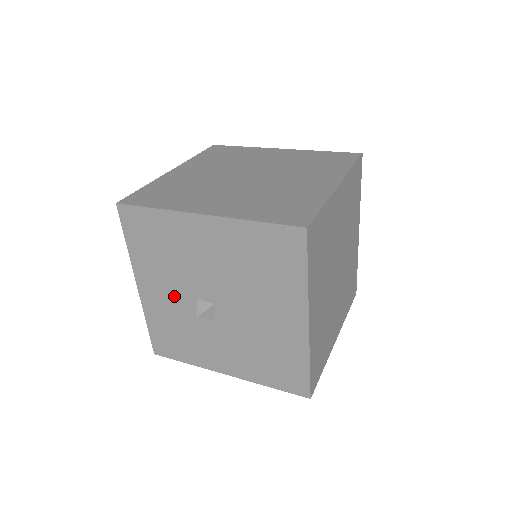
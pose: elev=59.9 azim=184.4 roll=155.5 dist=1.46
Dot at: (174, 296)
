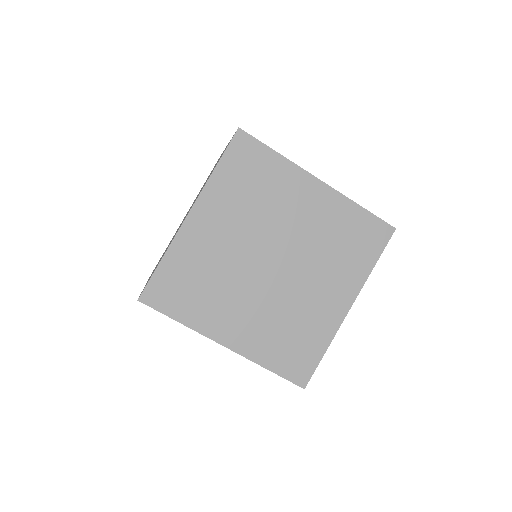
Dot at: occluded
